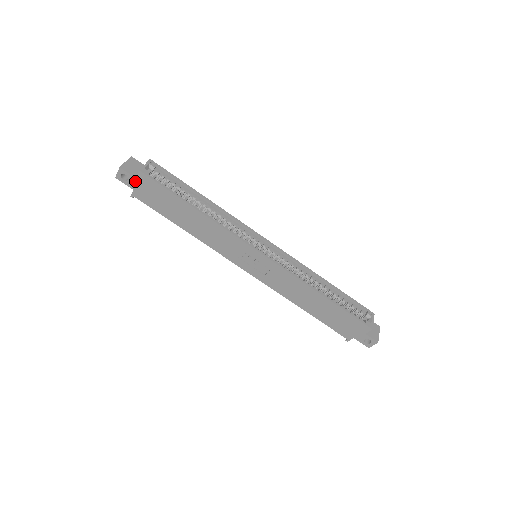
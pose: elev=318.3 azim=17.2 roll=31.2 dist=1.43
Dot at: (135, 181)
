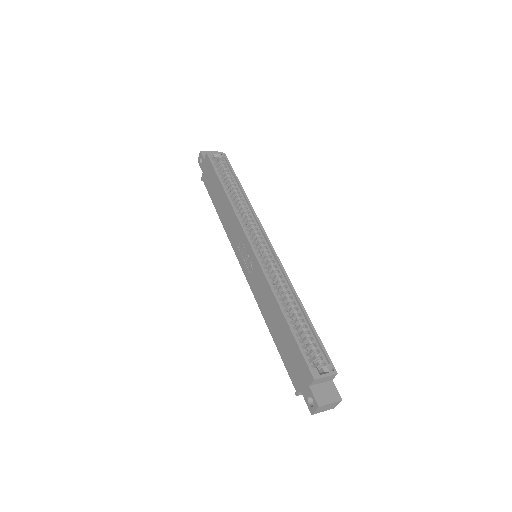
Dot at: (204, 163)
